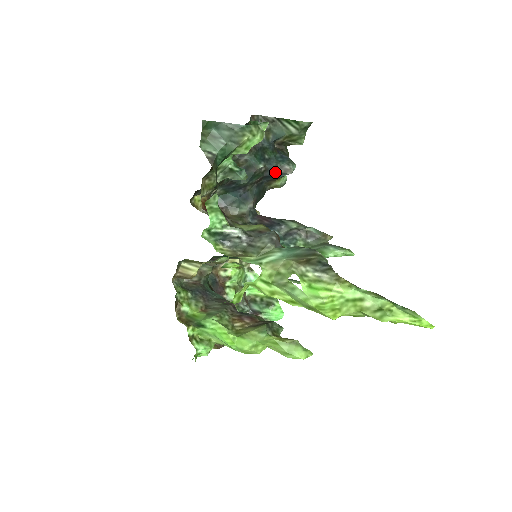
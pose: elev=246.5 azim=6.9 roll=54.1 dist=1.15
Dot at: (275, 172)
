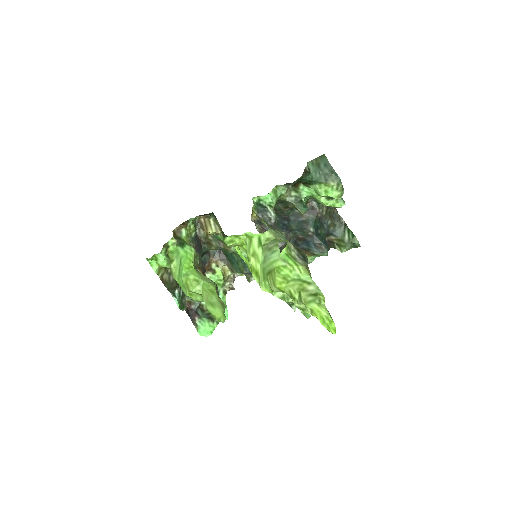
Dot at: (314, 243)
